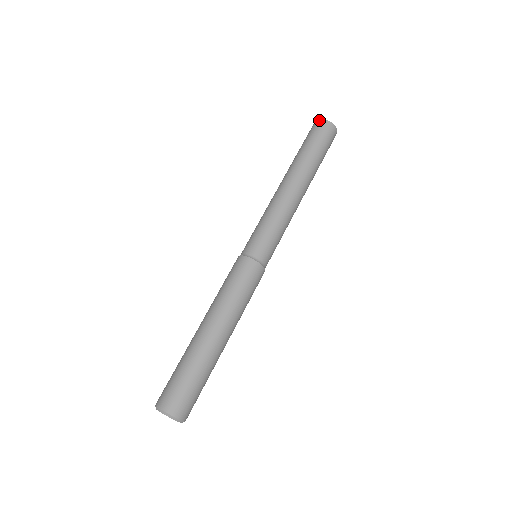
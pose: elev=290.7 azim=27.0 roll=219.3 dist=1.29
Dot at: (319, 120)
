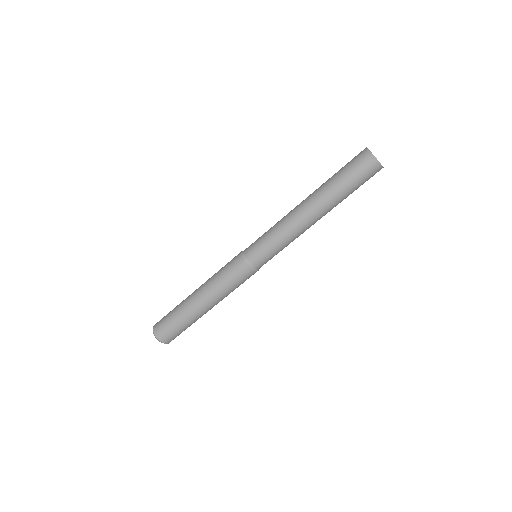
Dot at: (372, 157)
